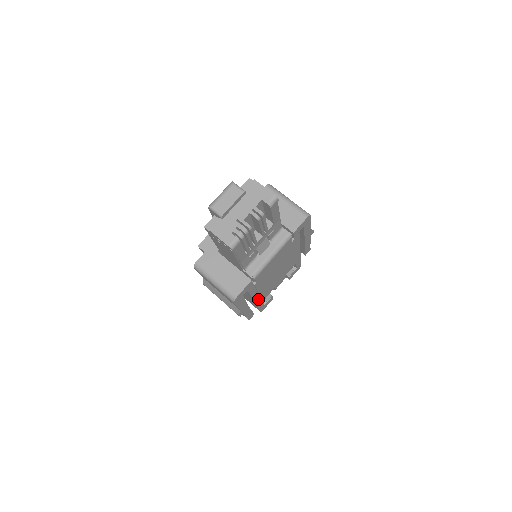
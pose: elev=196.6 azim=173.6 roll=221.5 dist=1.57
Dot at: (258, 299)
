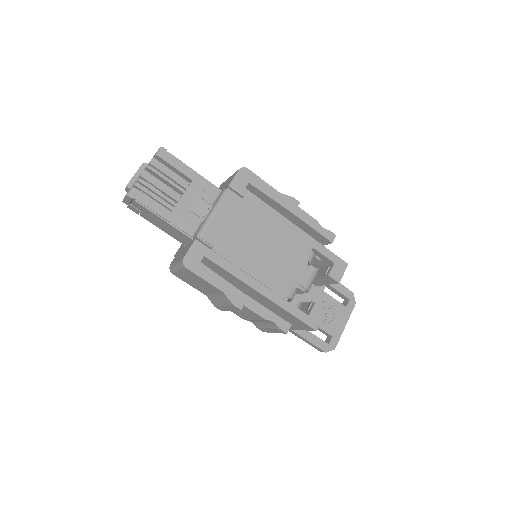
Dot at: (265, 291)
